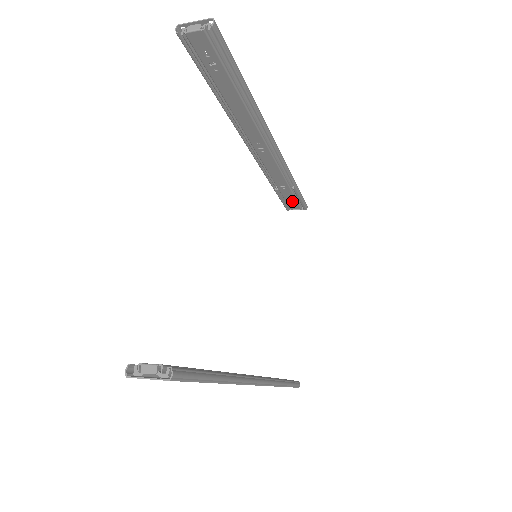
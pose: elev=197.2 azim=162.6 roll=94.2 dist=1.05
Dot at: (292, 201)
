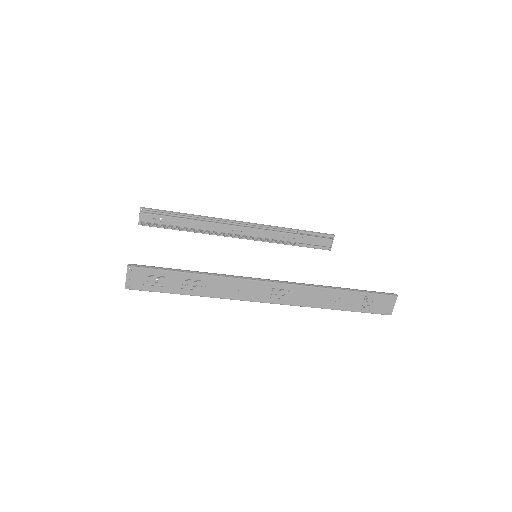
Dot at: (316, 241)
